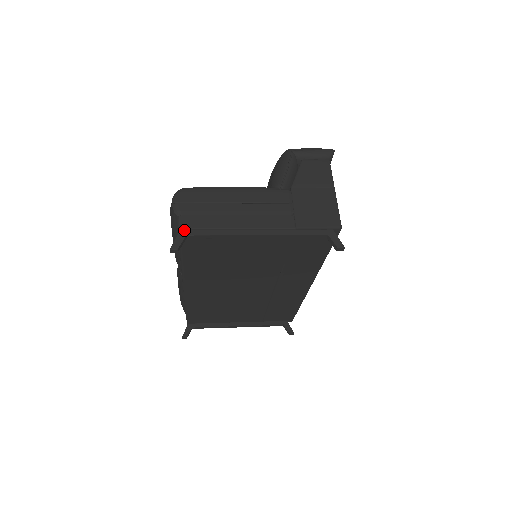
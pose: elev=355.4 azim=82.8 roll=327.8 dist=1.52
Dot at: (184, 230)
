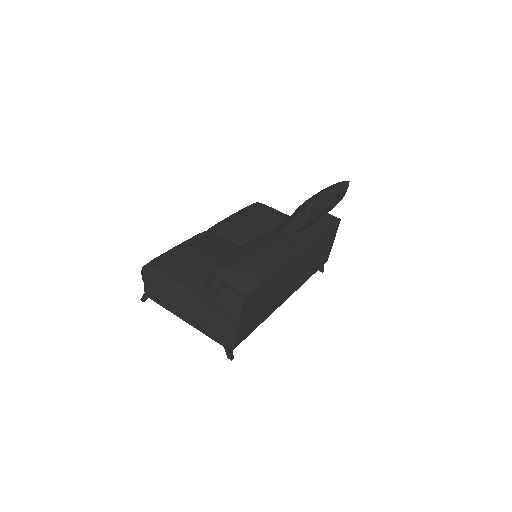
Dot at: (147, 293)
